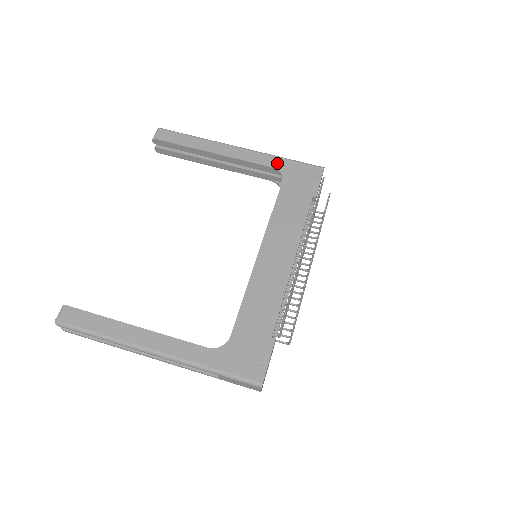
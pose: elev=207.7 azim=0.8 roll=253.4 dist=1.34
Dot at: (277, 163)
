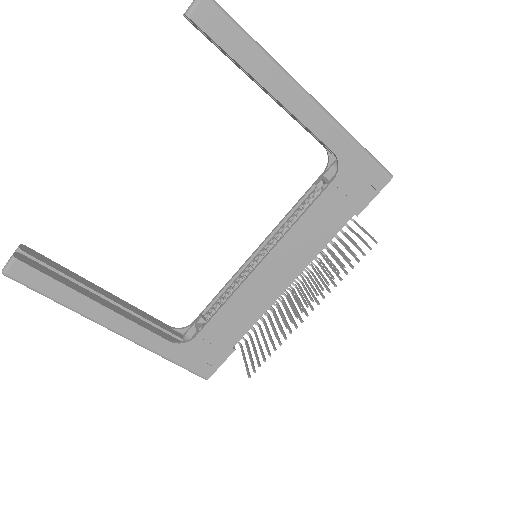
Dot at: (343, 148)
